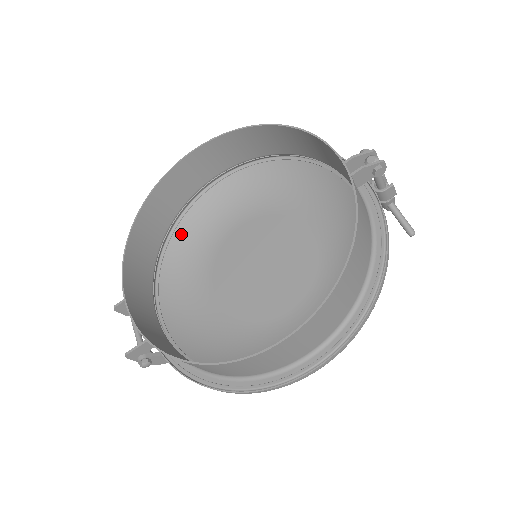
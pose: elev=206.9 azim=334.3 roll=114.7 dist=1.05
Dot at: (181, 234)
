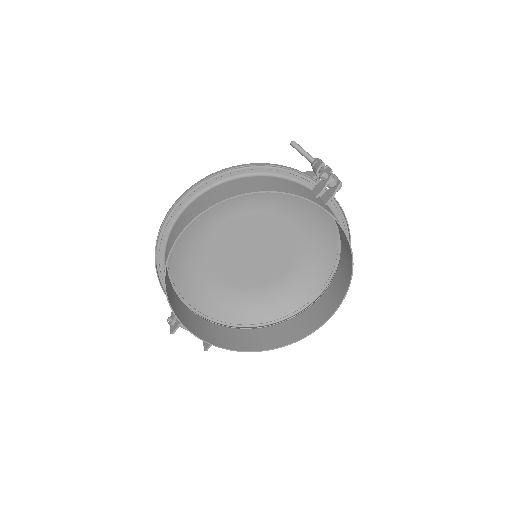
Dot at: (172, 257)
